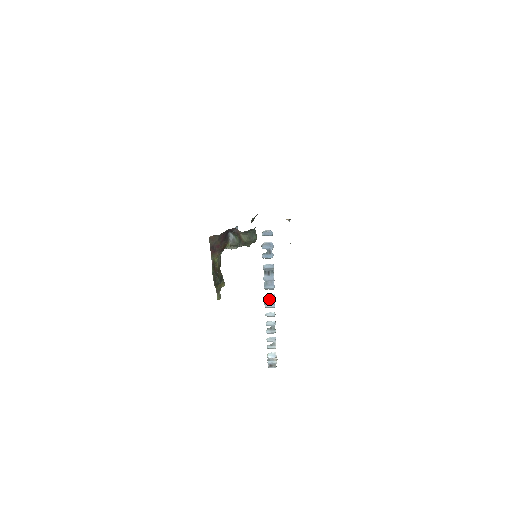
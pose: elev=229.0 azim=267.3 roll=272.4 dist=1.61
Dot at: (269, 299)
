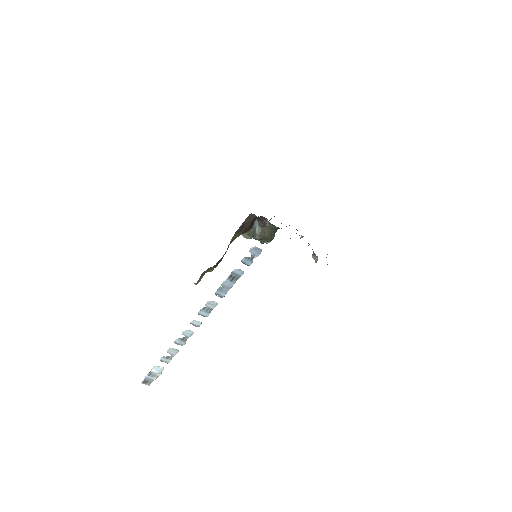
Dot at: (209, 306)
